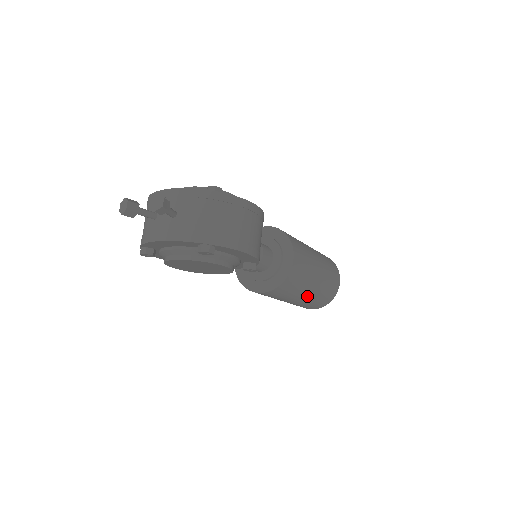
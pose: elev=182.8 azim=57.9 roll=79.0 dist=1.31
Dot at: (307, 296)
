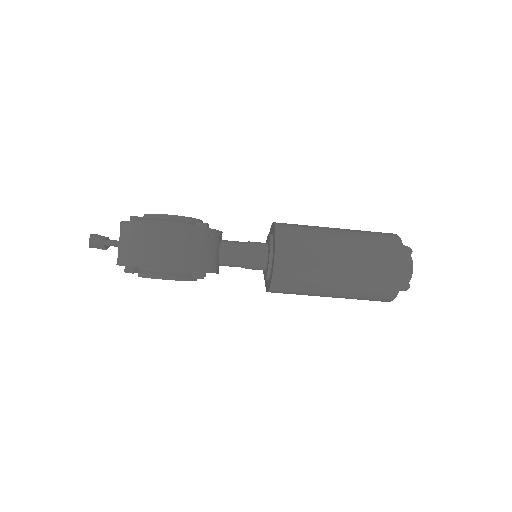
Dot at: (337, 291)
